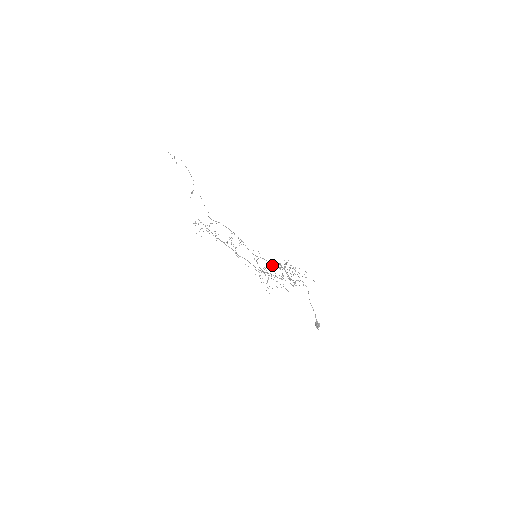
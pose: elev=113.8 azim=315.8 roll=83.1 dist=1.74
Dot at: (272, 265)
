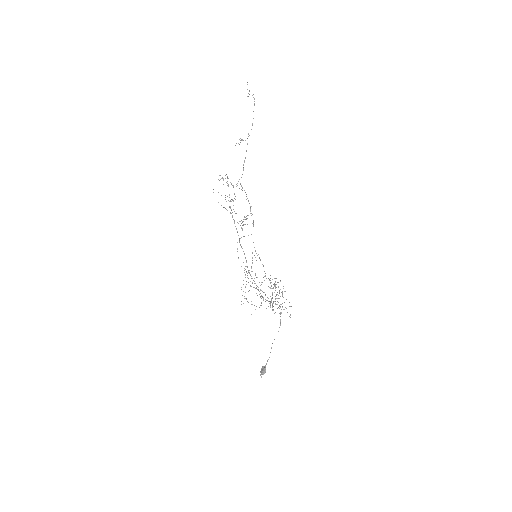
Dot at: occluded
